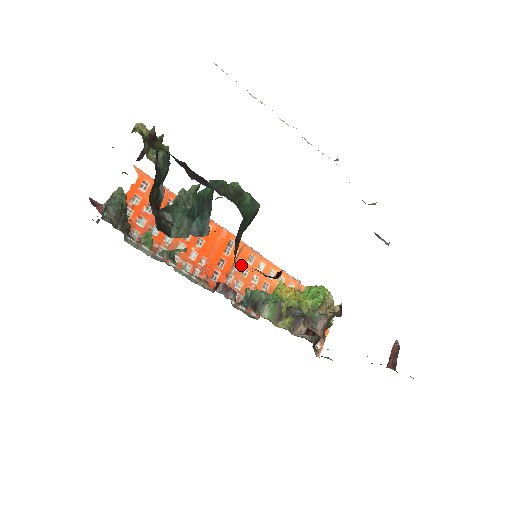
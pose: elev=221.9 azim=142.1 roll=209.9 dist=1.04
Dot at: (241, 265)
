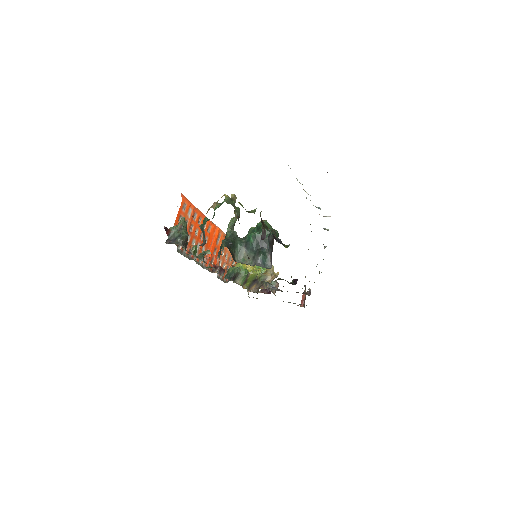
Dot at: occluded
